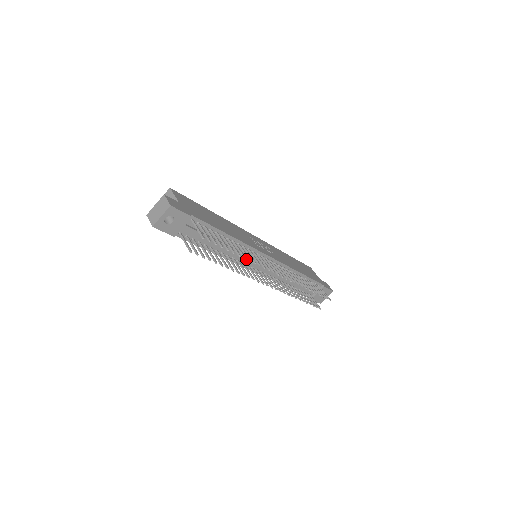
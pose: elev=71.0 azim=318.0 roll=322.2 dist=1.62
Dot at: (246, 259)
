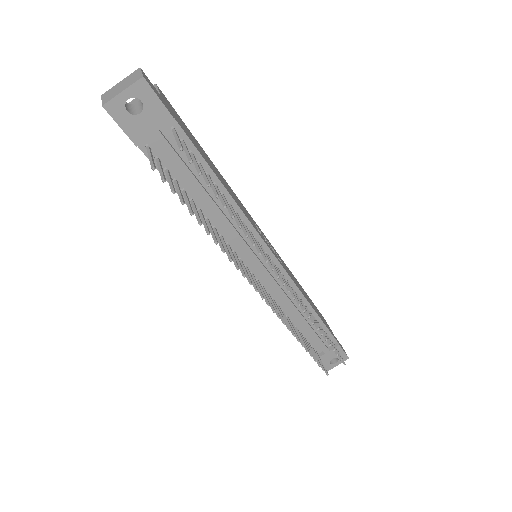
Dot at: (241, 245)
